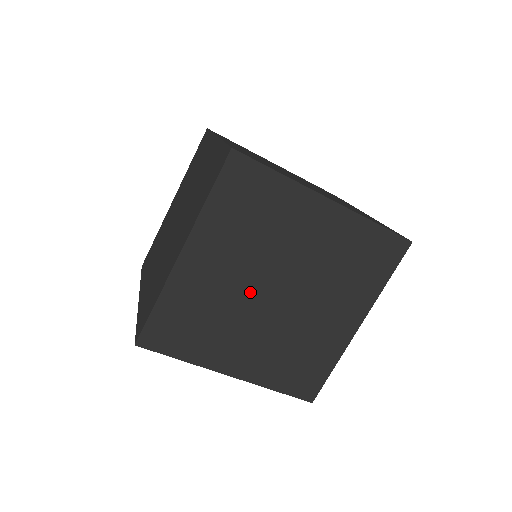
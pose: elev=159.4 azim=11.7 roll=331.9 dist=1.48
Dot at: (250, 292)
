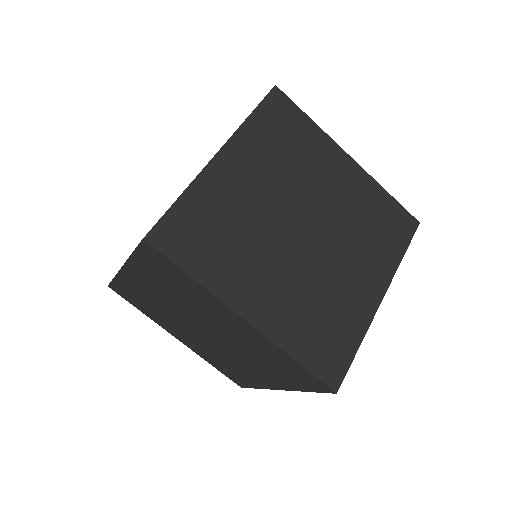
Dot at: (278, 219)
